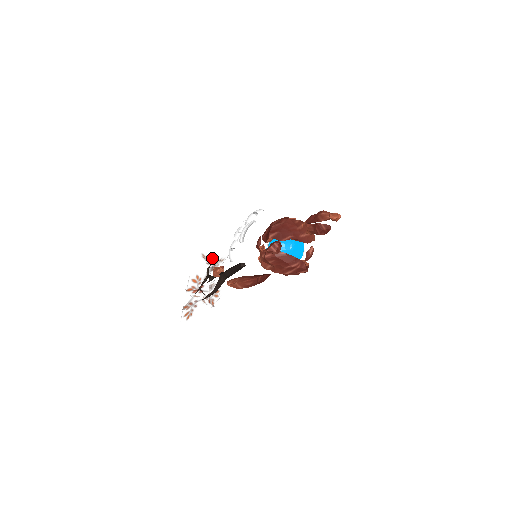
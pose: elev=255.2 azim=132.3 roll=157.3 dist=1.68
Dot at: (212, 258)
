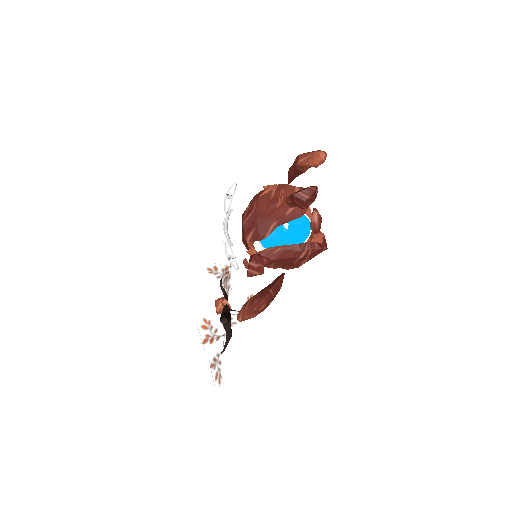
Dot at: (221, 265)
